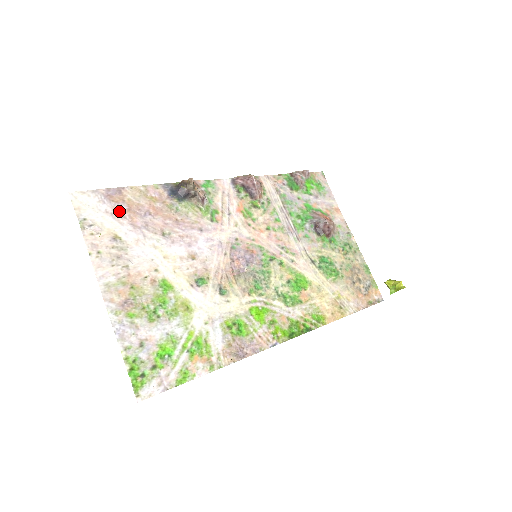
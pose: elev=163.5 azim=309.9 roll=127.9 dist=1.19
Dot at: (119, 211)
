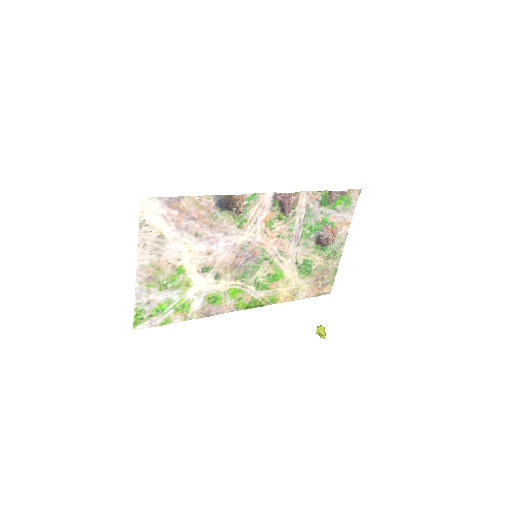
Dot at: (172, 215)
